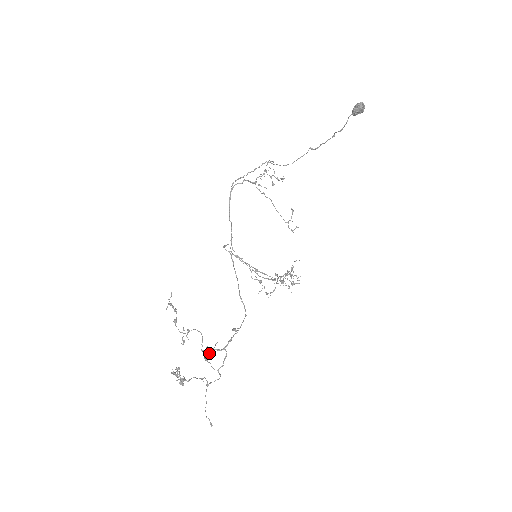
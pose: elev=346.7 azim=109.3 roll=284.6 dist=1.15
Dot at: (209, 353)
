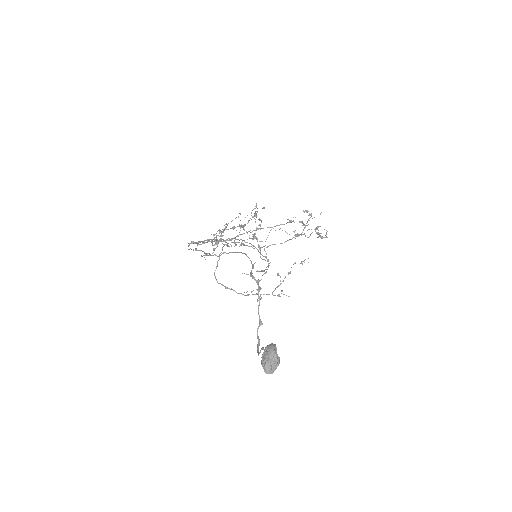
Dot at: occluded
